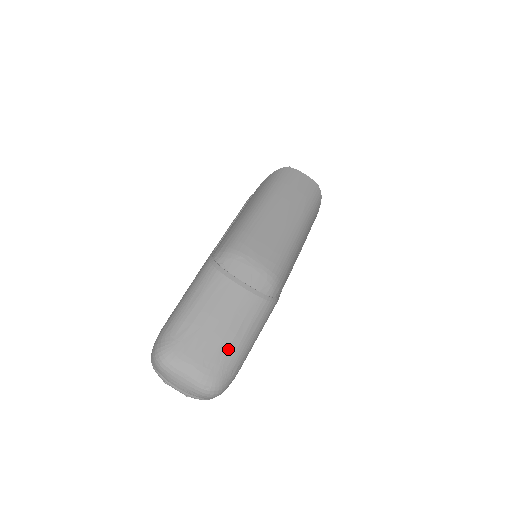
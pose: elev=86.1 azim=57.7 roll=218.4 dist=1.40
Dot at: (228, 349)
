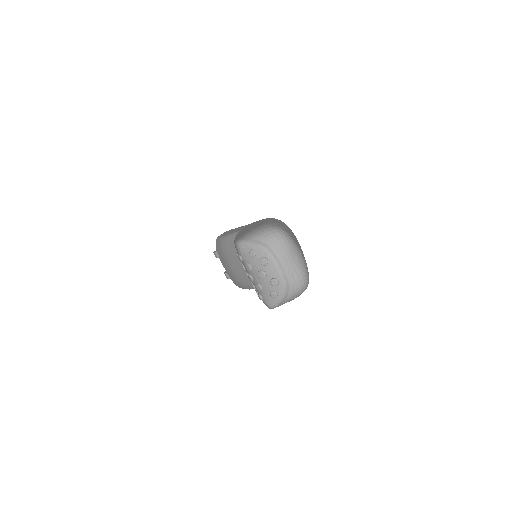
Dot at: occluded
